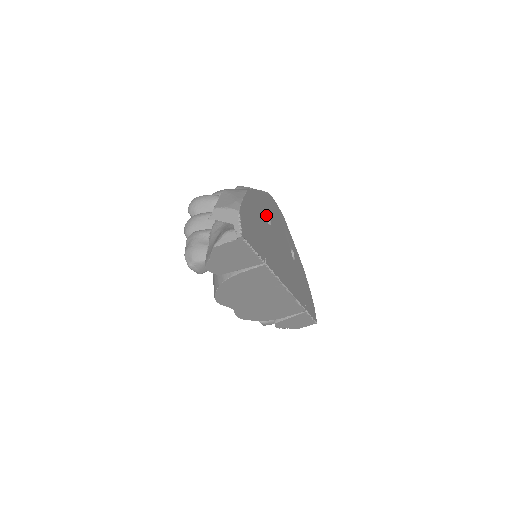
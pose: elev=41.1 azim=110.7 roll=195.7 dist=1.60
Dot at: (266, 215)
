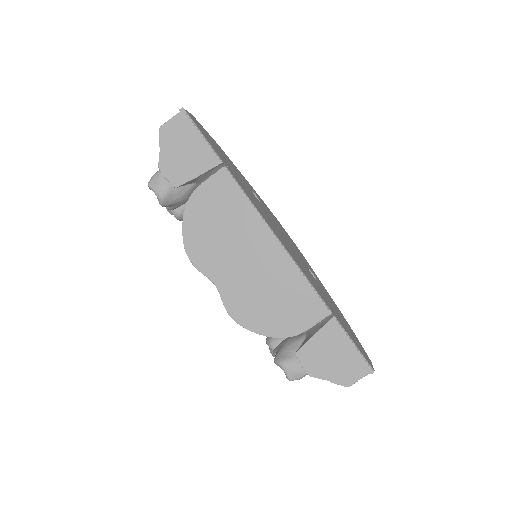
Dot at: occluded
